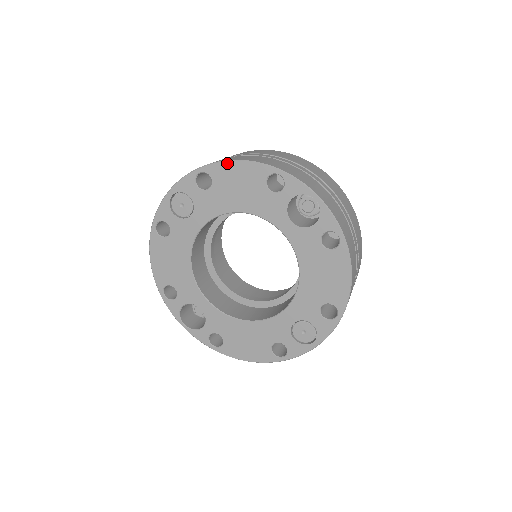
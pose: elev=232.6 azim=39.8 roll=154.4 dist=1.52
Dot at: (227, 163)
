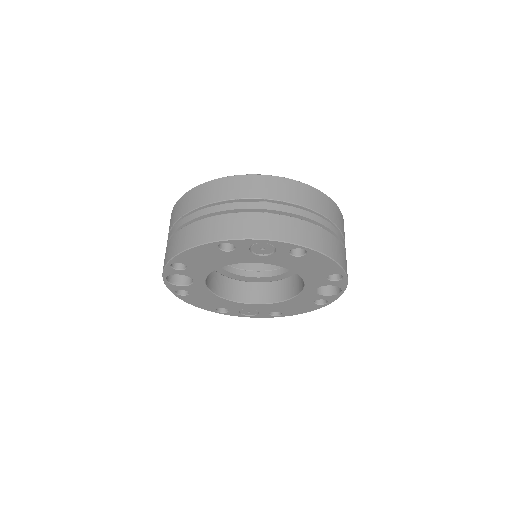
Dot at: (327, 257)
